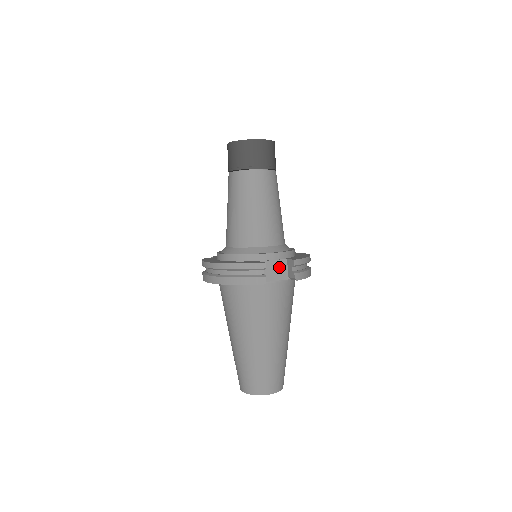
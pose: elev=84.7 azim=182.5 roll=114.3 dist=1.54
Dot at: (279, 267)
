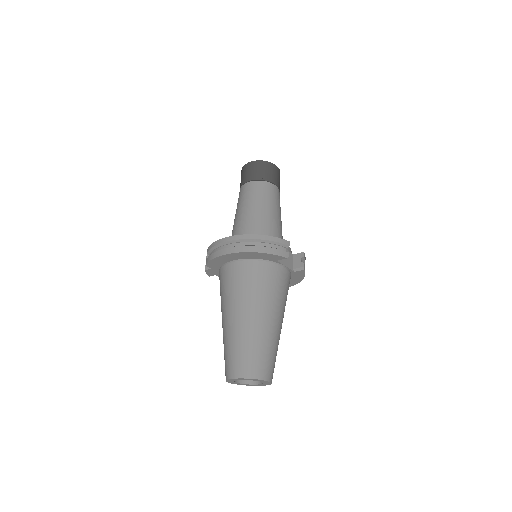
Dot at: (289, 257)
